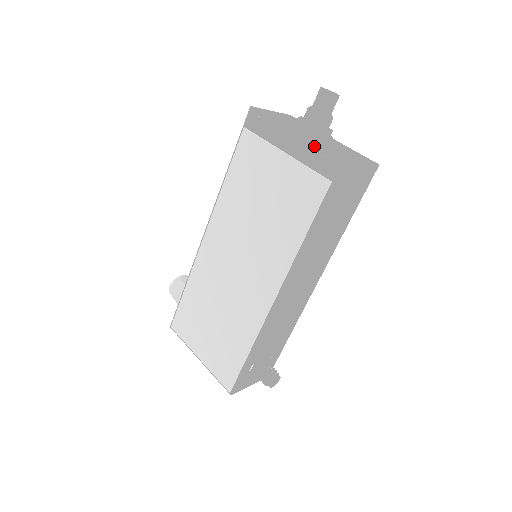
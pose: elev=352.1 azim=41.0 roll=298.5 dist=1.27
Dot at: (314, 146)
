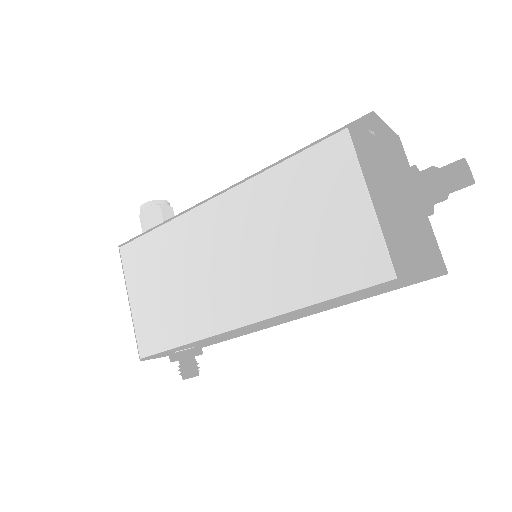
Dot at: (409, 225)
